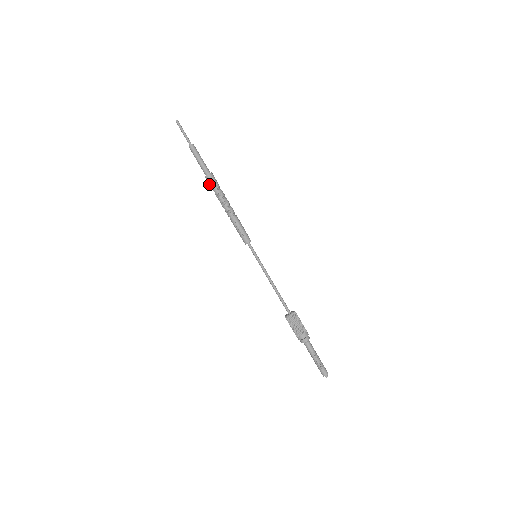
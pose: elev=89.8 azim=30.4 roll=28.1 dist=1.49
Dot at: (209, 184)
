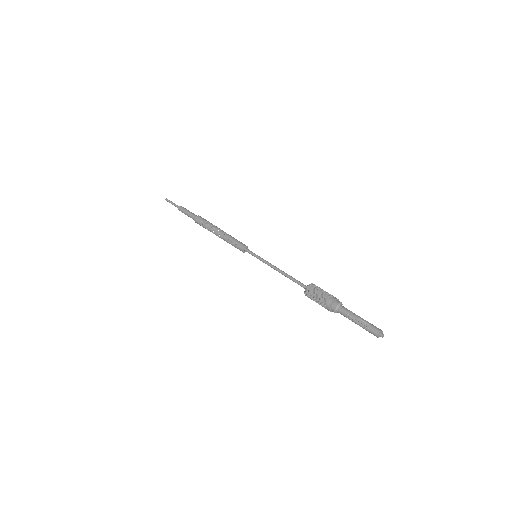
Dot at: occluded
